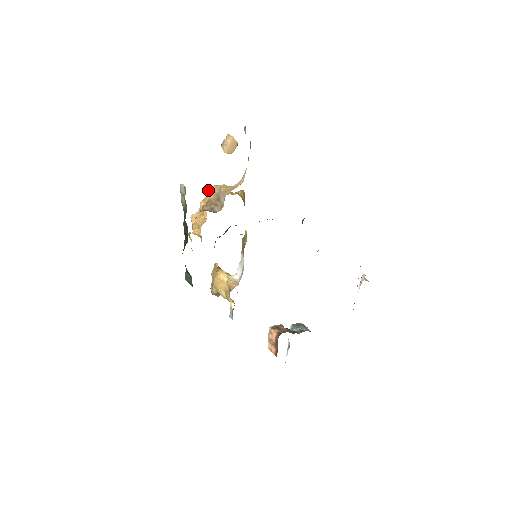
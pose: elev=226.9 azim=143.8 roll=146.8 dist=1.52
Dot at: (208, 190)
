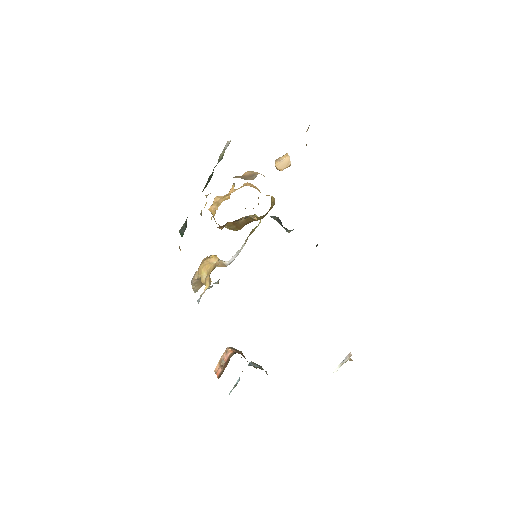
Dot at: (244, 184)
